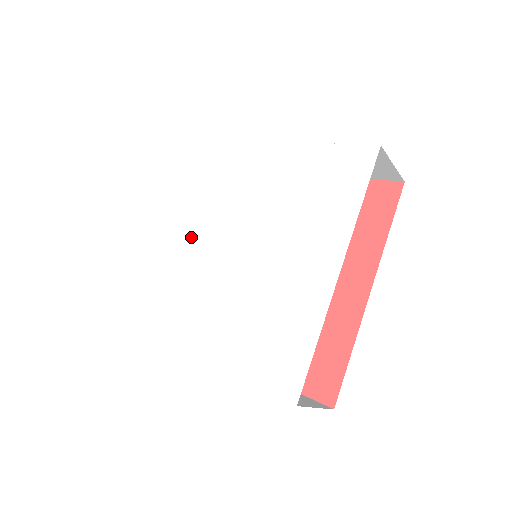
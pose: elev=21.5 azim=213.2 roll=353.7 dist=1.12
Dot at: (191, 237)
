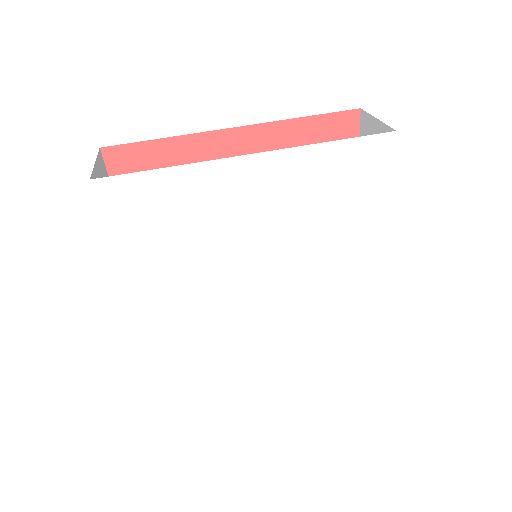
Dot at: (193, 294)
